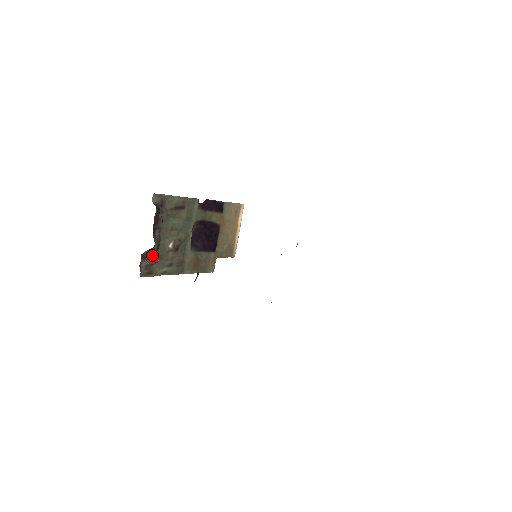
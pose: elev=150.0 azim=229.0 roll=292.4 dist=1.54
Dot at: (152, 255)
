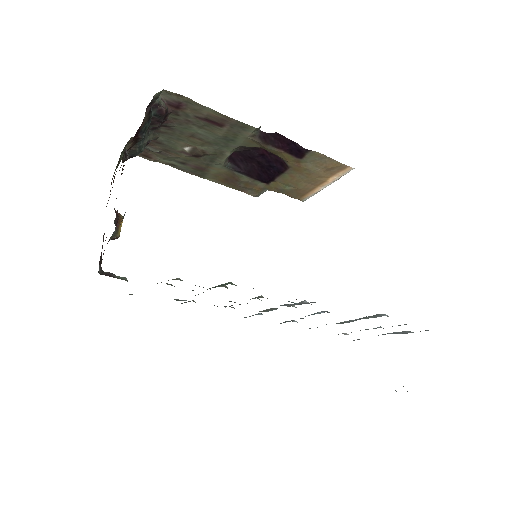
Dot at: (153, 144)
